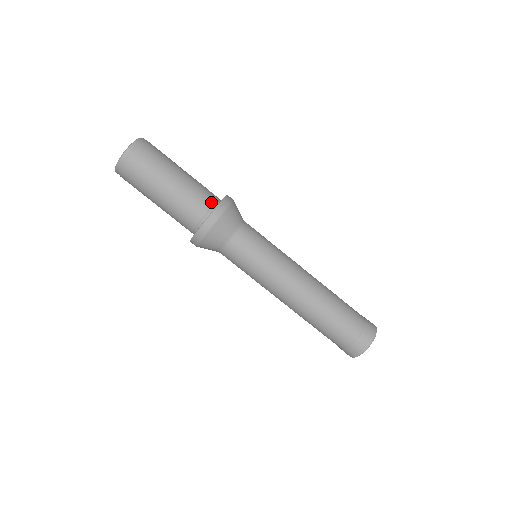
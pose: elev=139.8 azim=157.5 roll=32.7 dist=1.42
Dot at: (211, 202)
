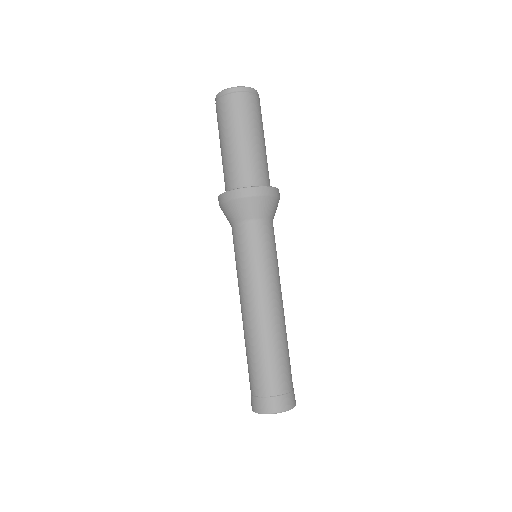
Dot at: (255, 181)
